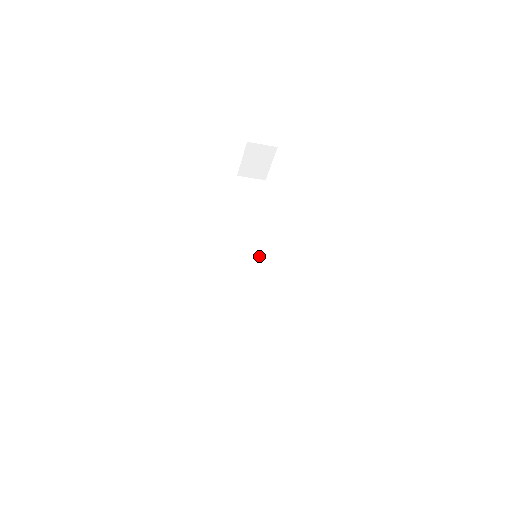
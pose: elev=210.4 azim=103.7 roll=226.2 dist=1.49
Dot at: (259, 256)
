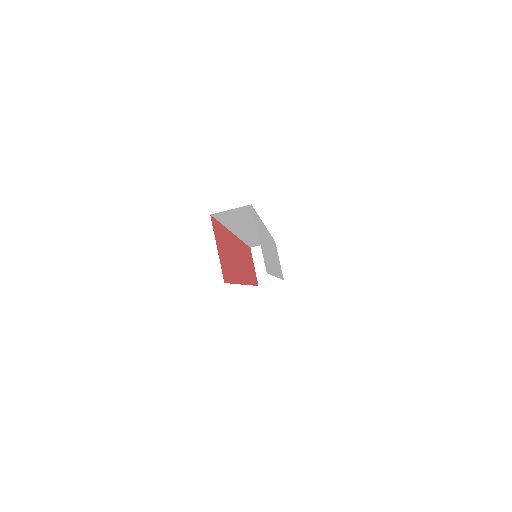
Dot at: occluded
